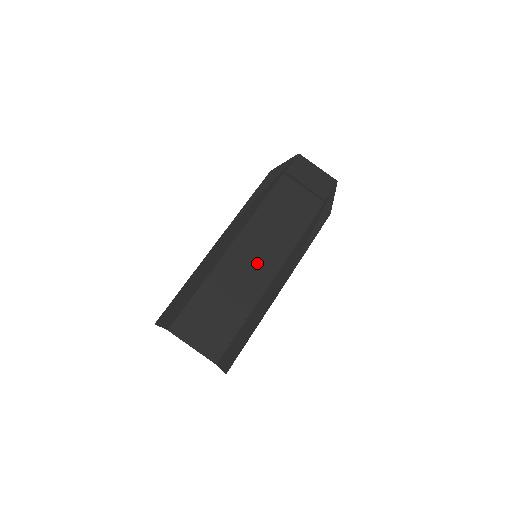
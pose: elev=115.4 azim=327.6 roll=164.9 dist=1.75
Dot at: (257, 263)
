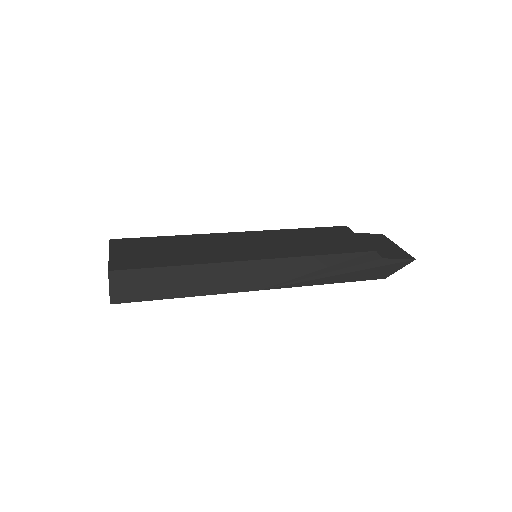
Dot at: (247, 247)
